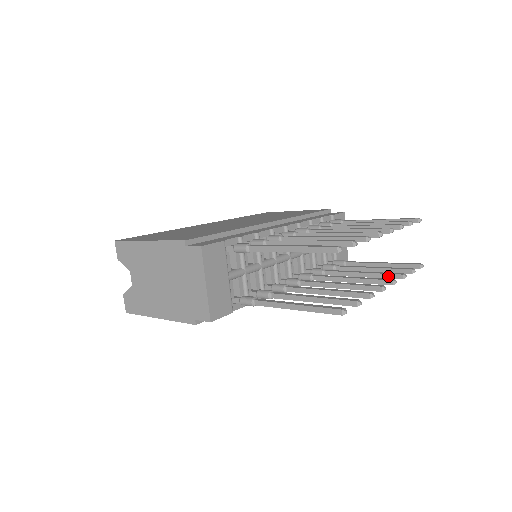
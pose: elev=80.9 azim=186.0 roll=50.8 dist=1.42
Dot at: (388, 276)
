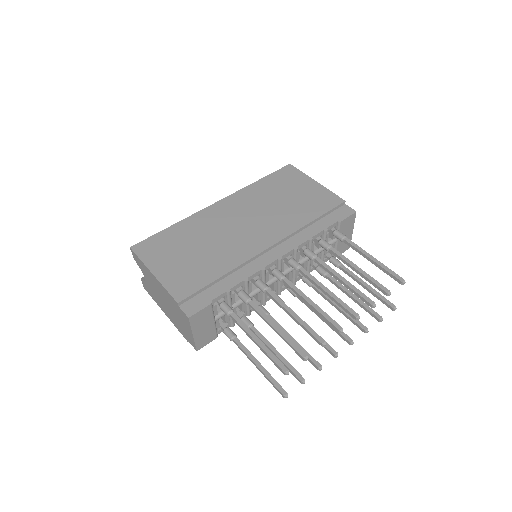
Dot at: (355, 324)
